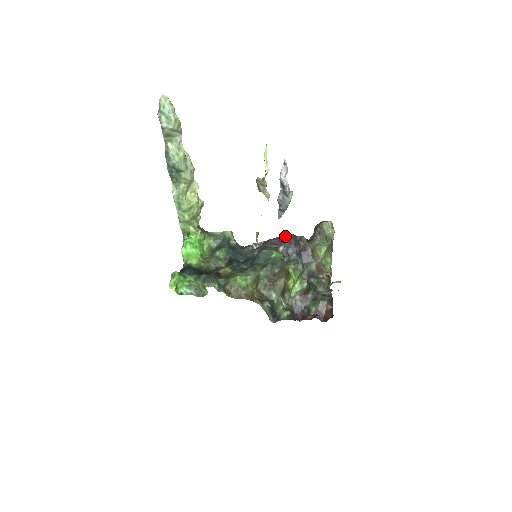
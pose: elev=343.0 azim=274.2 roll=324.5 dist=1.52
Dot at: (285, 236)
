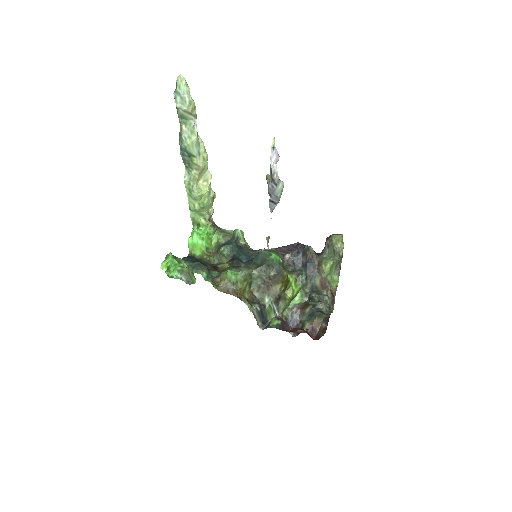
Dot at: (295, 245)
